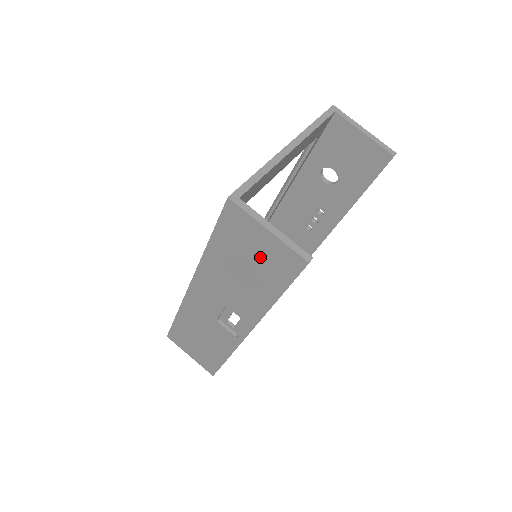
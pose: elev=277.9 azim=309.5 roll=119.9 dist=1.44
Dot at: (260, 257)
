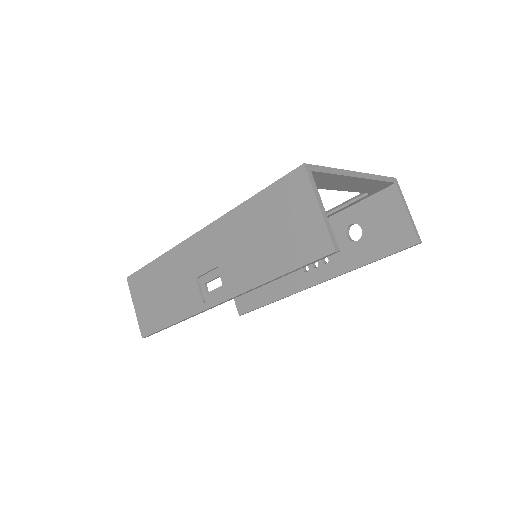
Dot at: (292, 229)
